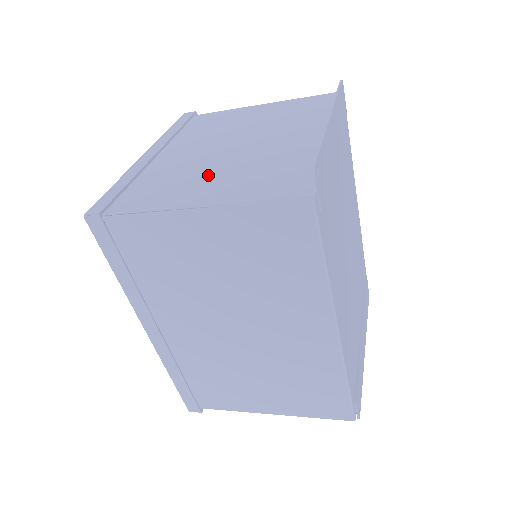
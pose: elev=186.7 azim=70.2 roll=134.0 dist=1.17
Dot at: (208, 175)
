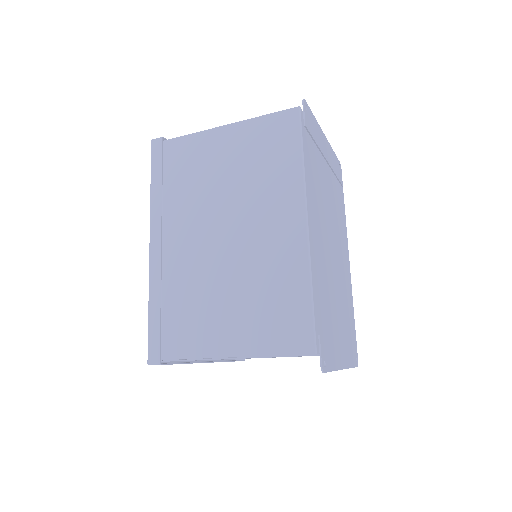
Dot at: occluded
